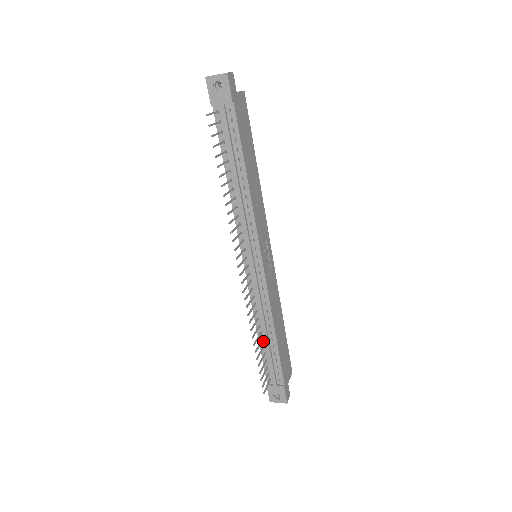
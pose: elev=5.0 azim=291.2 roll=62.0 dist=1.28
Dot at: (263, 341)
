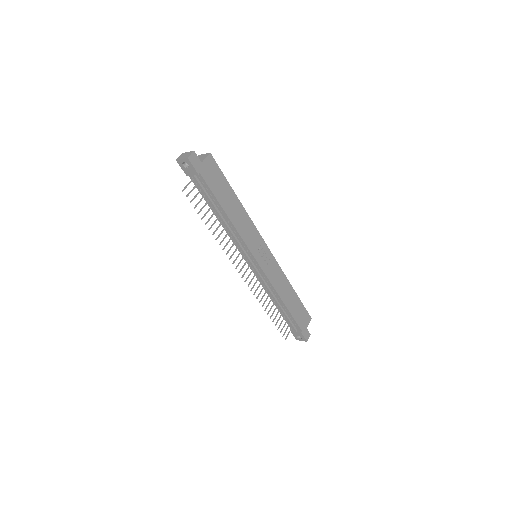
Dot at: (278, 306)
